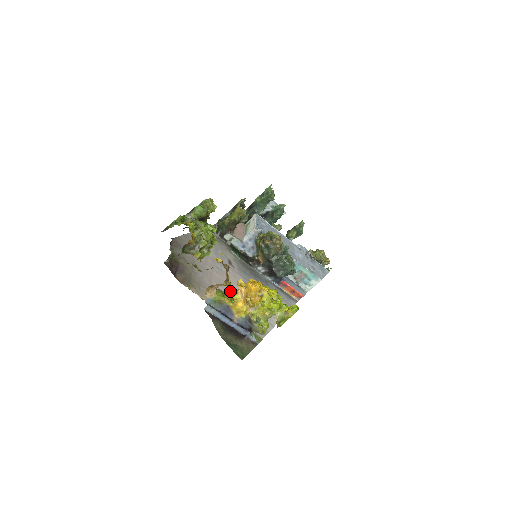
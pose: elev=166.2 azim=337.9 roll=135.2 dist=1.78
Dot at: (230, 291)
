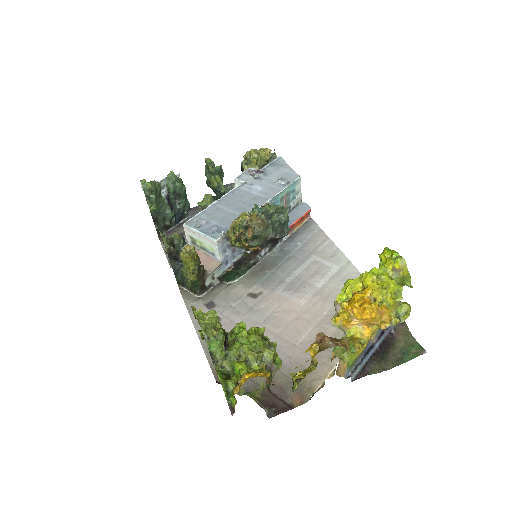
Dot at: (308, 320)
